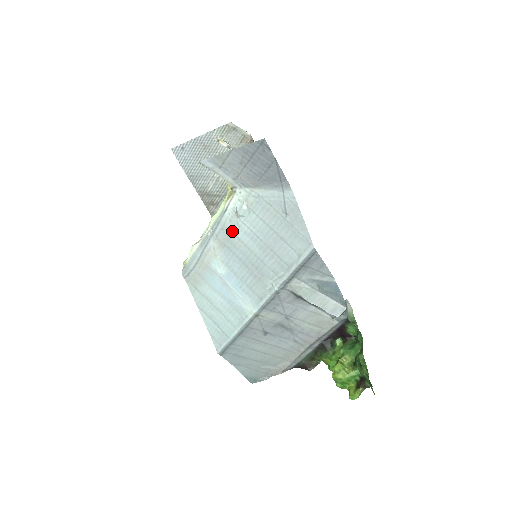
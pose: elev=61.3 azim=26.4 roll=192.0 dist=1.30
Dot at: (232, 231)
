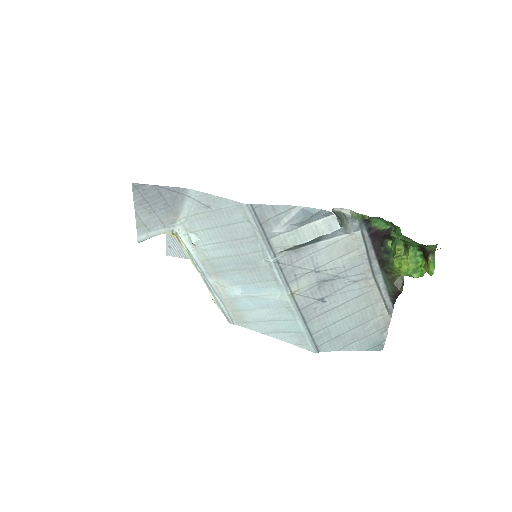
Dot at: (208, 258)
